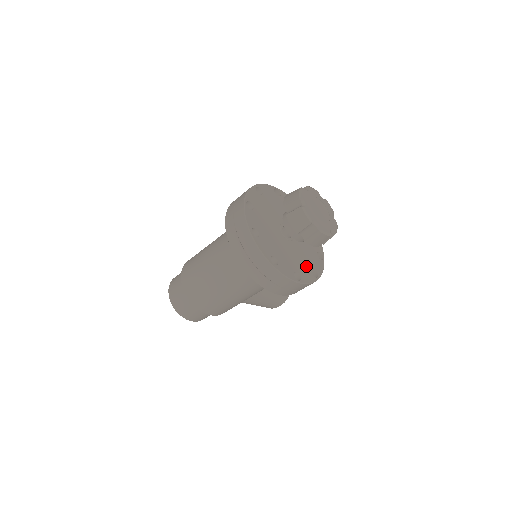
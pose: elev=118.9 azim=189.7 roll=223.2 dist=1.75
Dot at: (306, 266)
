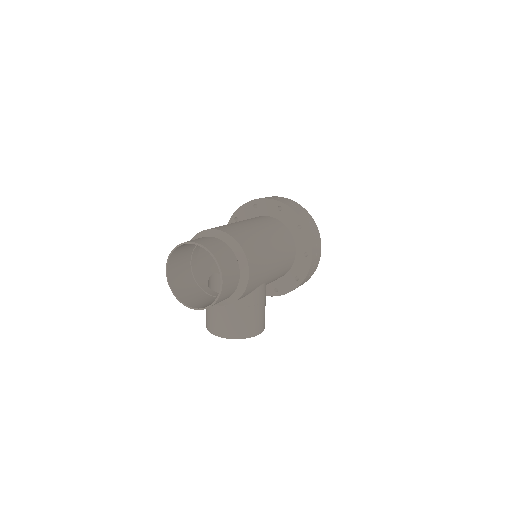
Dot at: occluded
